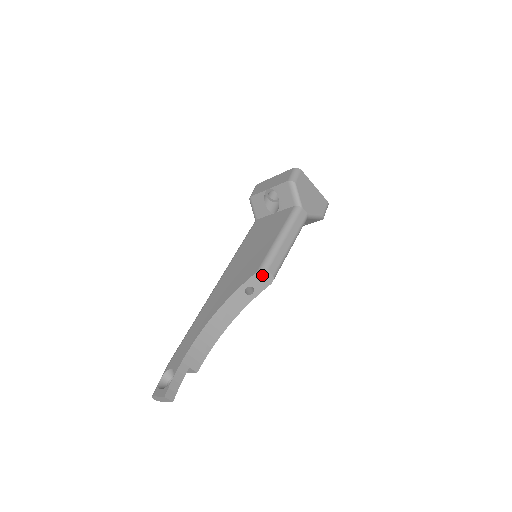
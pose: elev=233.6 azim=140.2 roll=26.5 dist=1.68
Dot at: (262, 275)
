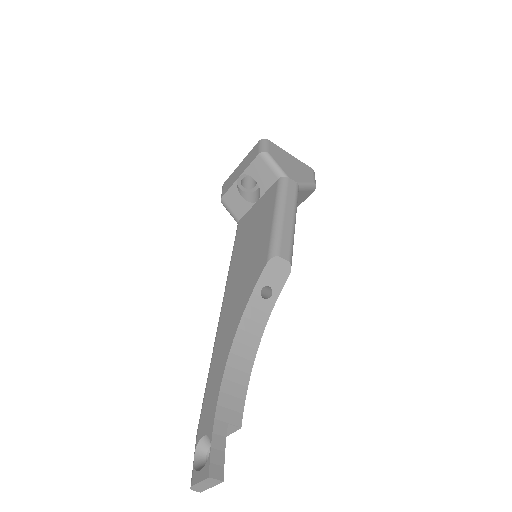
Dot at: (275, 265)
